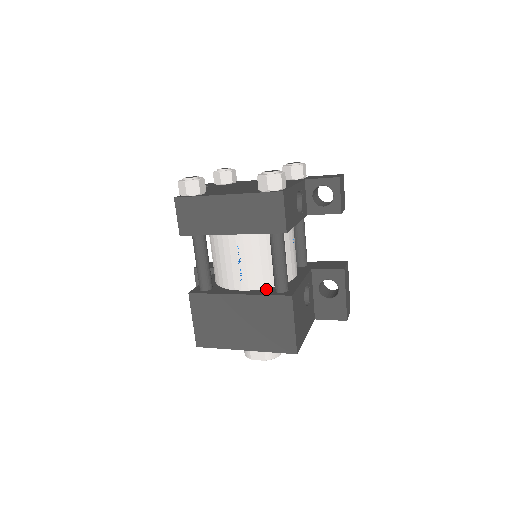
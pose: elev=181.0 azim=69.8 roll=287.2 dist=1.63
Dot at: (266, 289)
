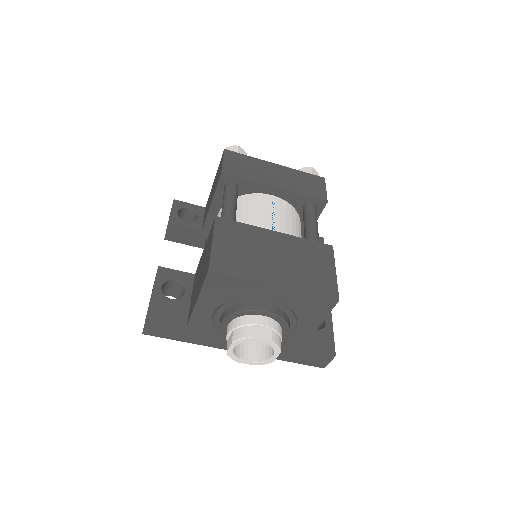
Dot at: occluded
